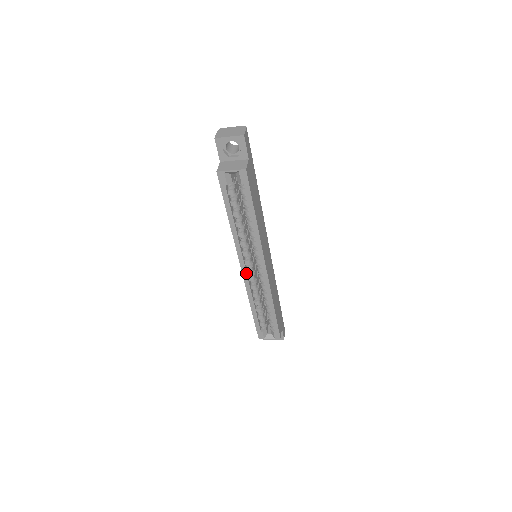
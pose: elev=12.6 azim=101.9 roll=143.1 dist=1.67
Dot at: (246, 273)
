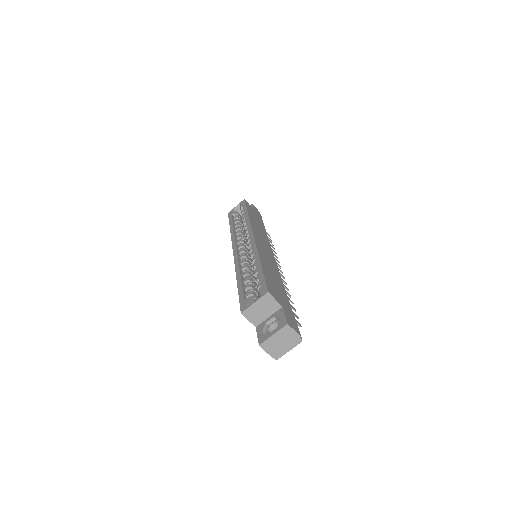
Dot at: (237, 251)
